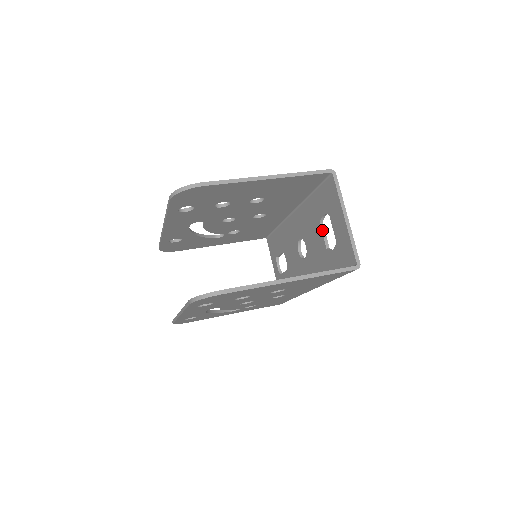
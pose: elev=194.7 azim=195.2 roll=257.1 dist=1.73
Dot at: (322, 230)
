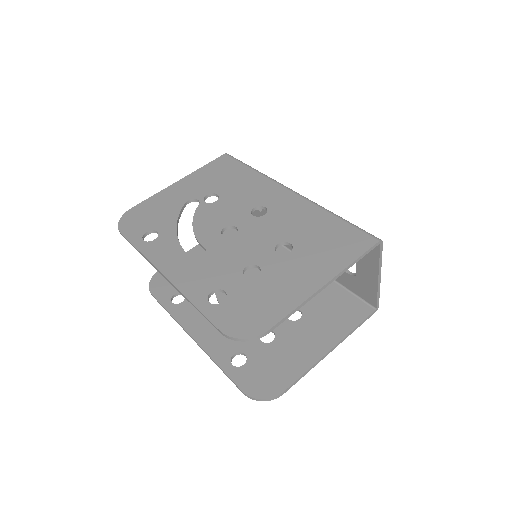
Dot at: occluded
